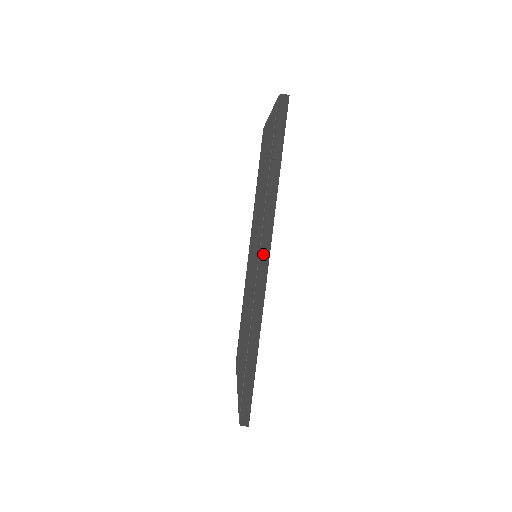
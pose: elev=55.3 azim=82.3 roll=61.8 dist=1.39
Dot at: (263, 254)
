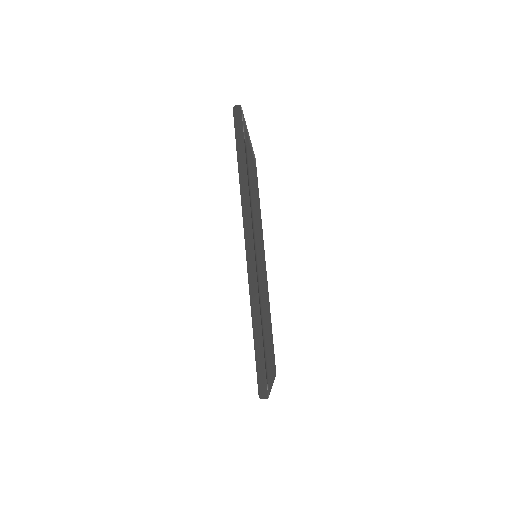
Dot at: (247, 234)
